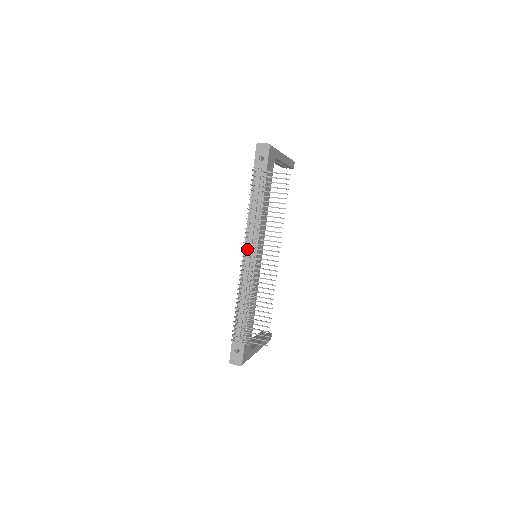
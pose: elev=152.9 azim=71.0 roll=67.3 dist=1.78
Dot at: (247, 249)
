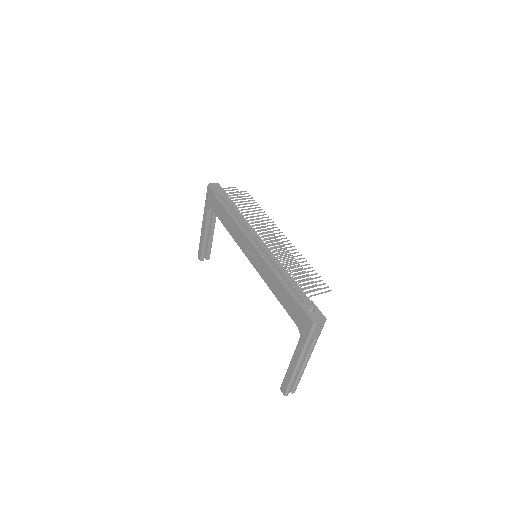
Dot at: (252, 239)
